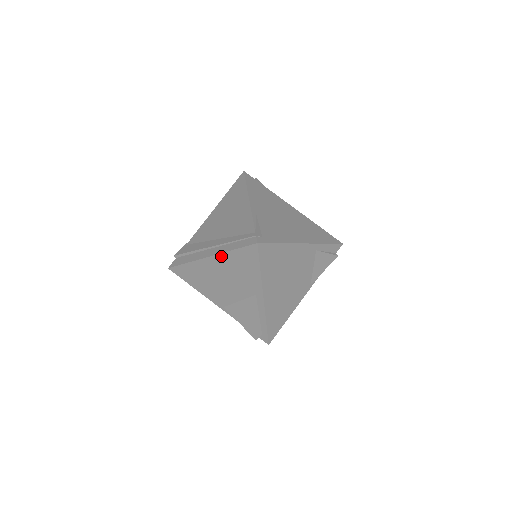
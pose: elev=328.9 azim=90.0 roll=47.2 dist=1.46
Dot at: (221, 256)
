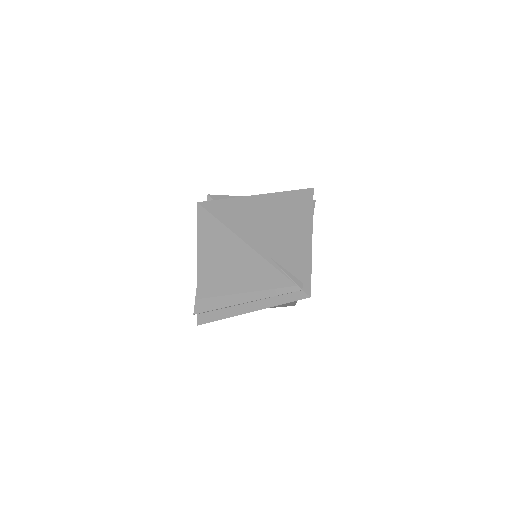
Dot at: occluded
